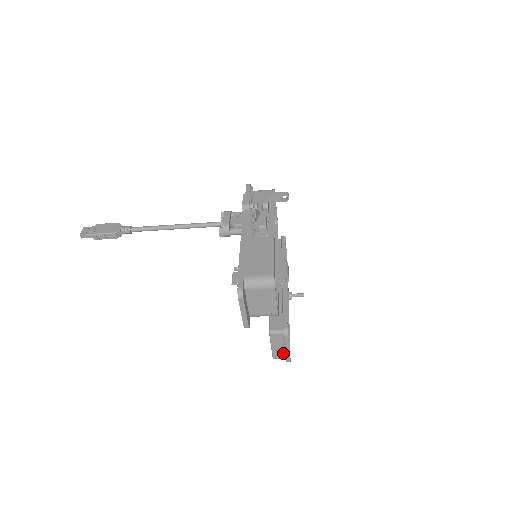
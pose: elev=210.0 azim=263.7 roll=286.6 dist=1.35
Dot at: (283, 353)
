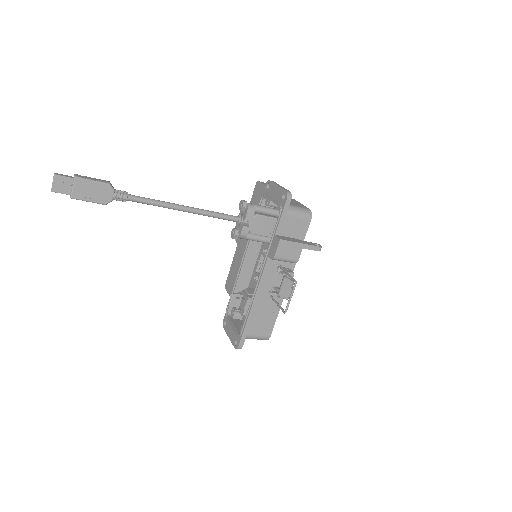
Dot at: occluded
